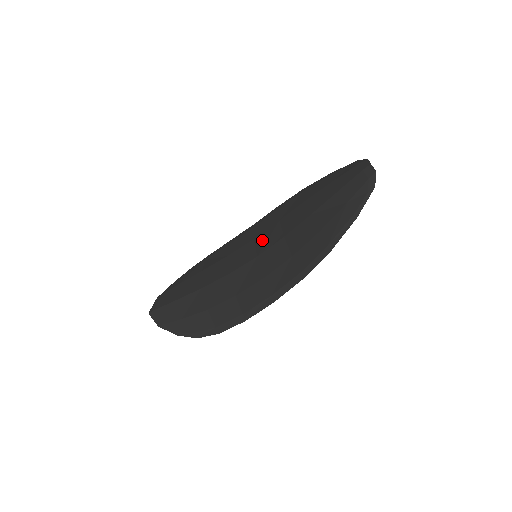
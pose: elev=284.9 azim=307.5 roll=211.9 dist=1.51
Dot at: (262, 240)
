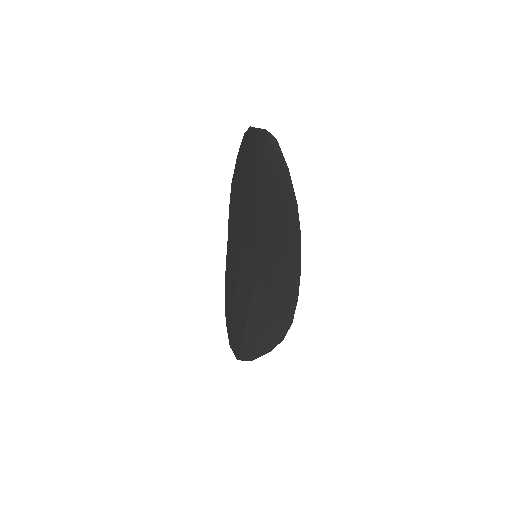
Dot at: (247, 242)
